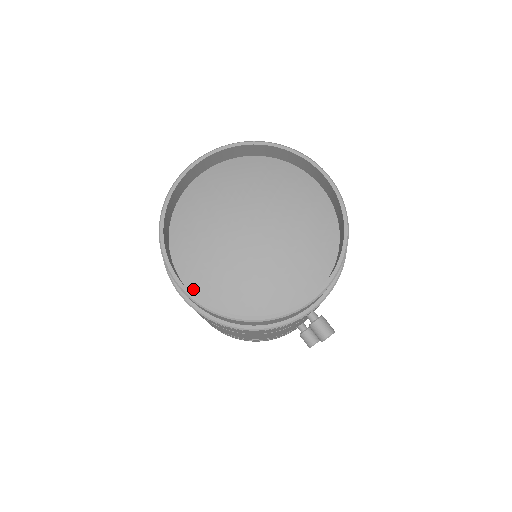
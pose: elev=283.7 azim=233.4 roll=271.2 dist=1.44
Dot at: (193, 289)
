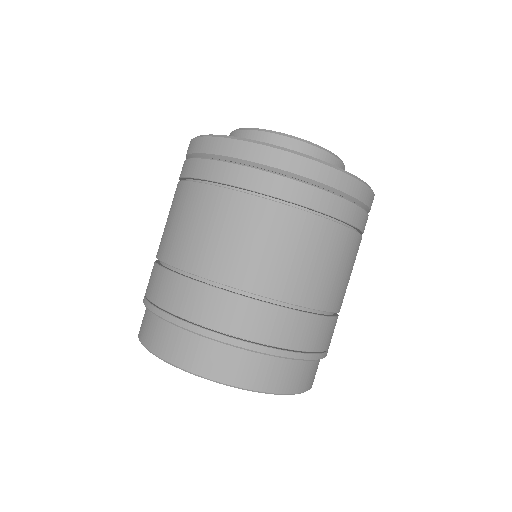
Dot at: occluded
